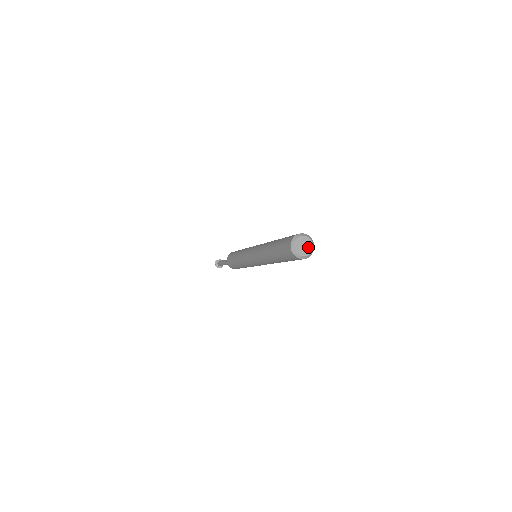
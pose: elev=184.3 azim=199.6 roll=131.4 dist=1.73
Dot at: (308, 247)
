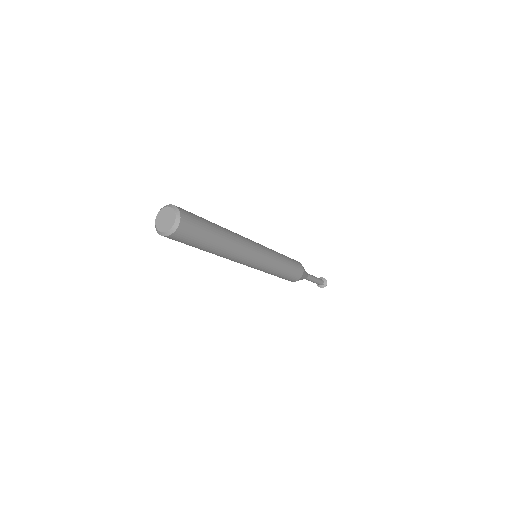
Dot at: (168, 223)
